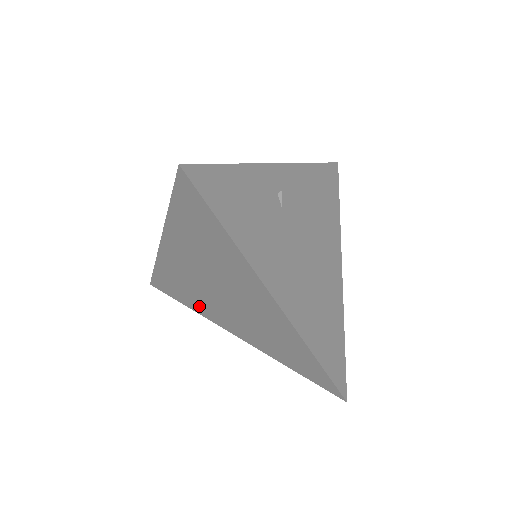
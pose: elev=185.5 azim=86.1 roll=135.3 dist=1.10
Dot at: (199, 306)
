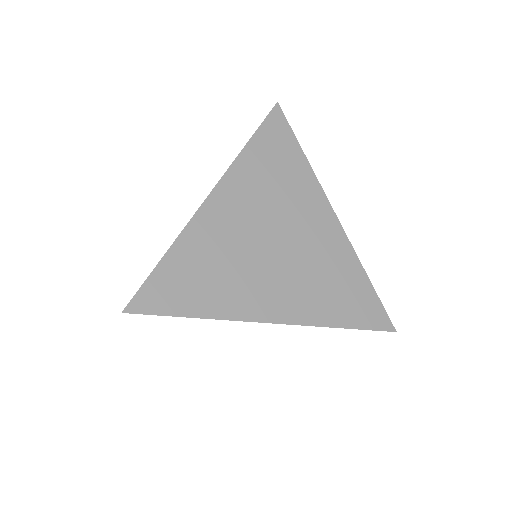
Dot at: (225, 296)
